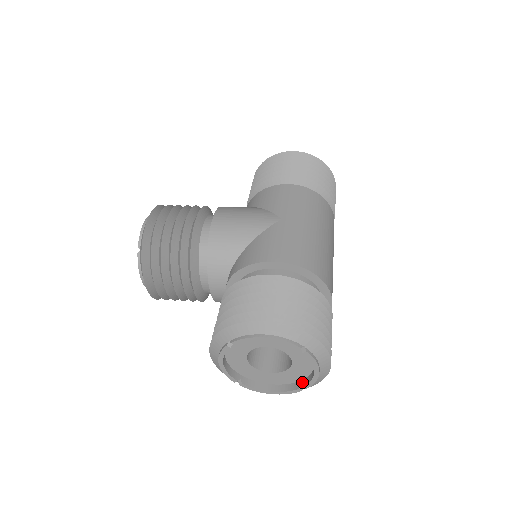
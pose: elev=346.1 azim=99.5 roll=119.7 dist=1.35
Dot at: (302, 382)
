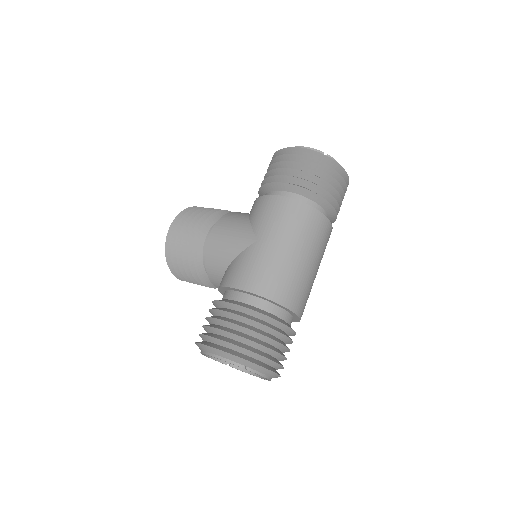
Dot at: occluded
